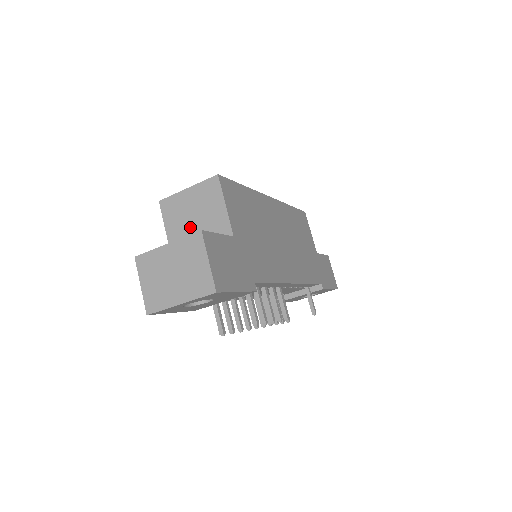
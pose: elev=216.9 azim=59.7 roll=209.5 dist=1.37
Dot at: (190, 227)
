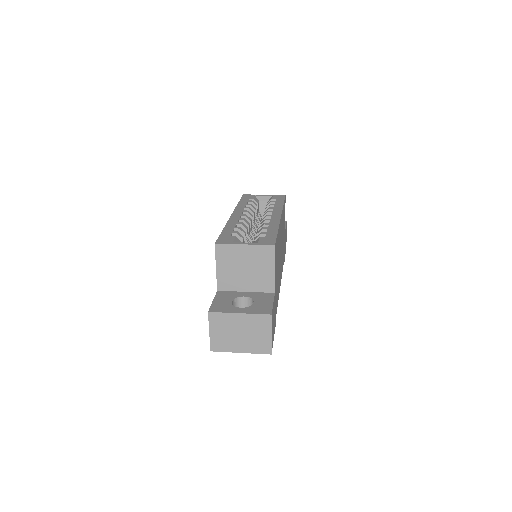
Dot at: (240, 274)
